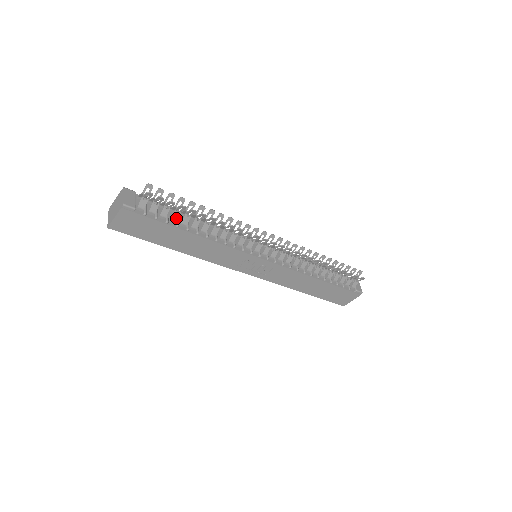
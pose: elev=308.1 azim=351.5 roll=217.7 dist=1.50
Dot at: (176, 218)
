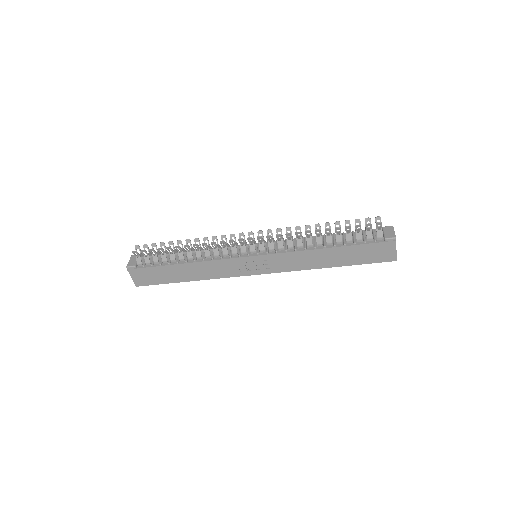
Dot at: (165, 259)
